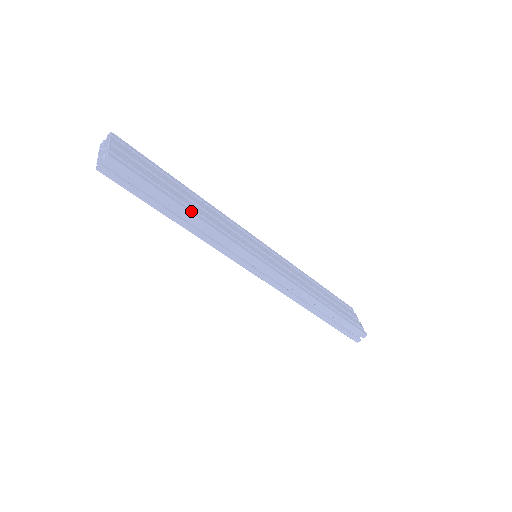
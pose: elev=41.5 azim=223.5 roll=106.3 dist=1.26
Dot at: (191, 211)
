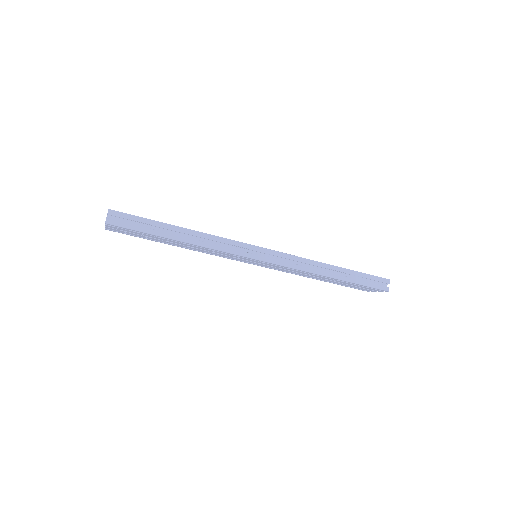
Dot at: (184, 228)
